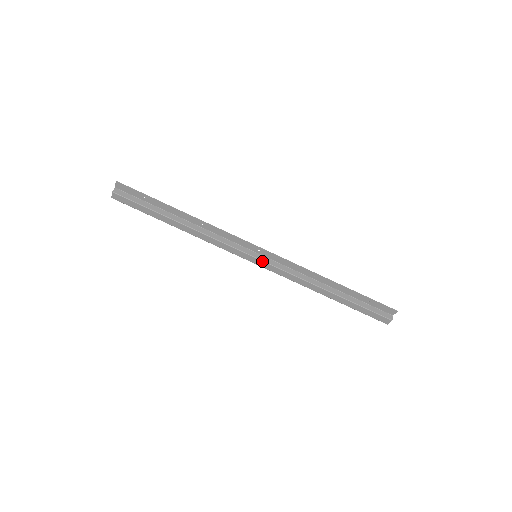
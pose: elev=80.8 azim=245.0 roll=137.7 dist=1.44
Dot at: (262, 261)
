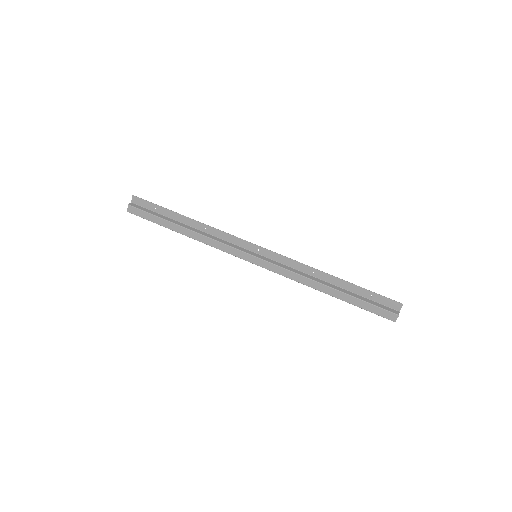
Dot at: (262, 259)
